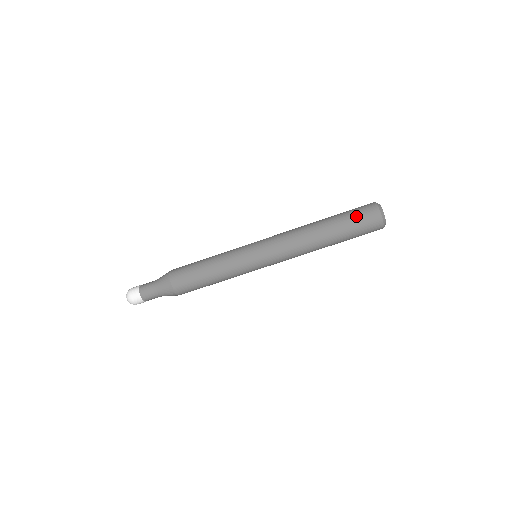
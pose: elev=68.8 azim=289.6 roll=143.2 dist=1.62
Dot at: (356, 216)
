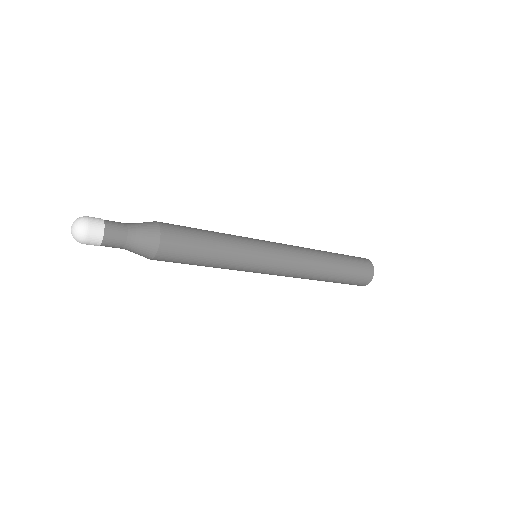
Dot at: (358, 266)
